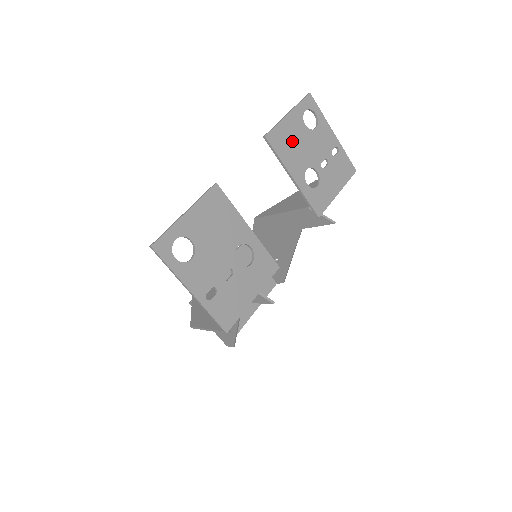
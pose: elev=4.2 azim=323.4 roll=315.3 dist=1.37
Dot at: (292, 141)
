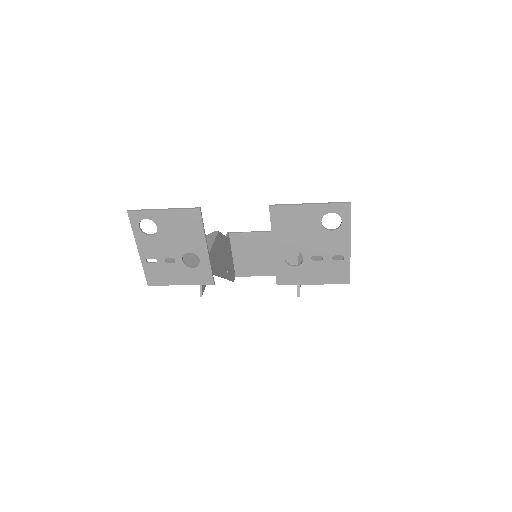
Dot at: (295, 224)
